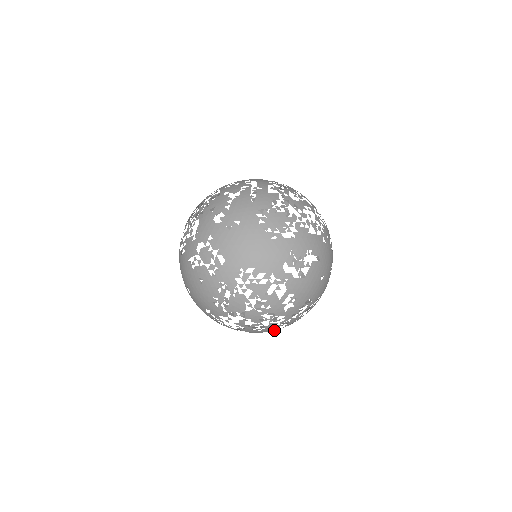
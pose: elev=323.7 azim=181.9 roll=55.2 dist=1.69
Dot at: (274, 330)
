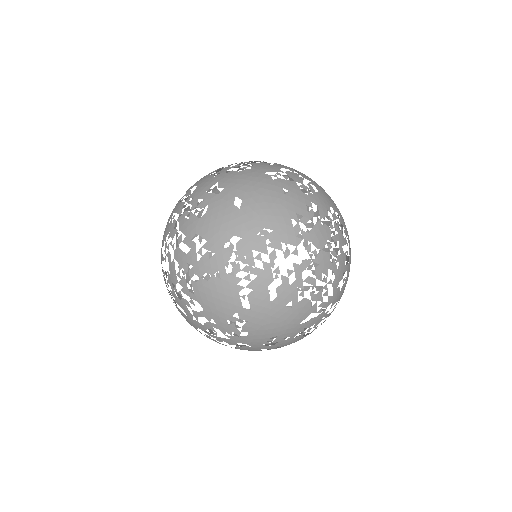
Dot at: (292, 322)
